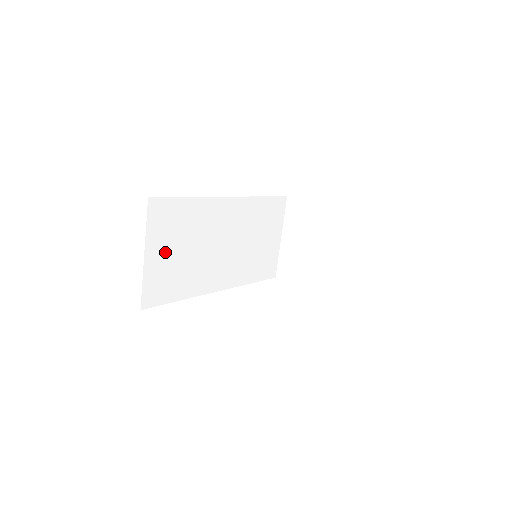
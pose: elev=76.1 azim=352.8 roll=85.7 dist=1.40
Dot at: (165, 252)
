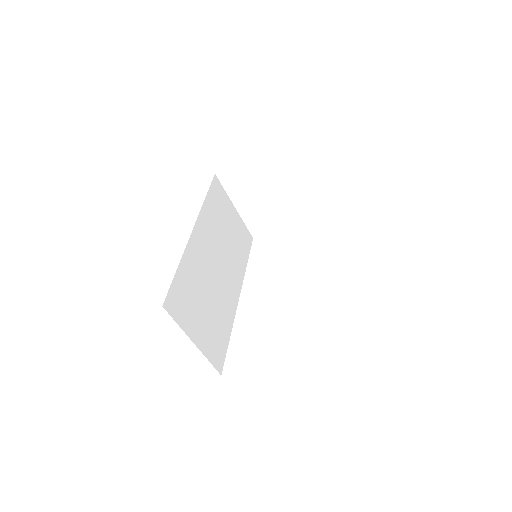
Dot at: (199, 323)
